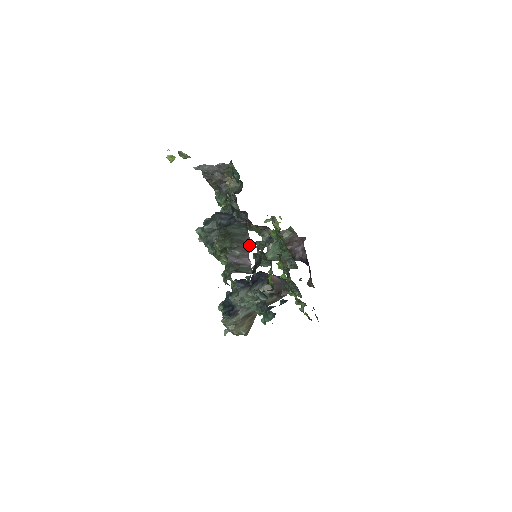
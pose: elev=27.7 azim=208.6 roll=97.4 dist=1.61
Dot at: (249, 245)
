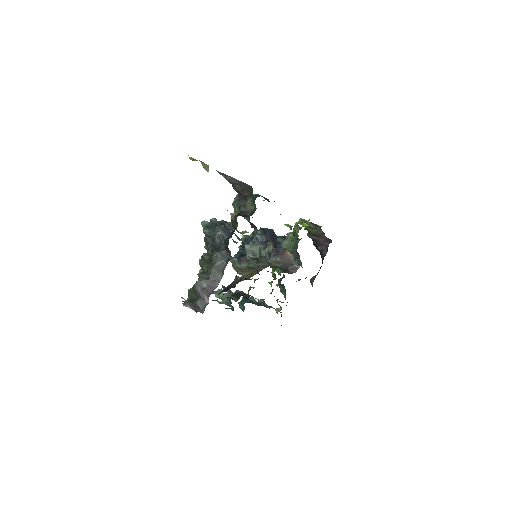
Dot at: (218, 284)
